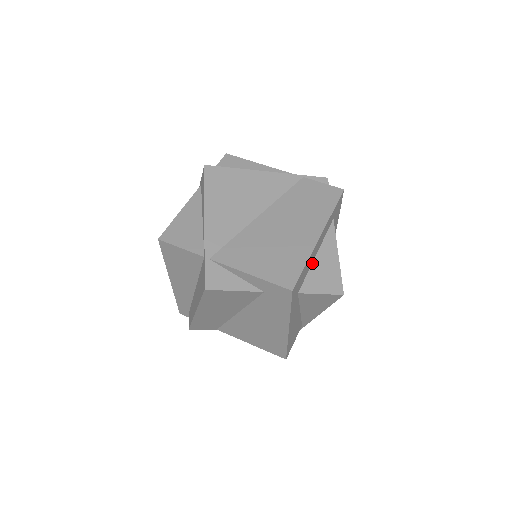
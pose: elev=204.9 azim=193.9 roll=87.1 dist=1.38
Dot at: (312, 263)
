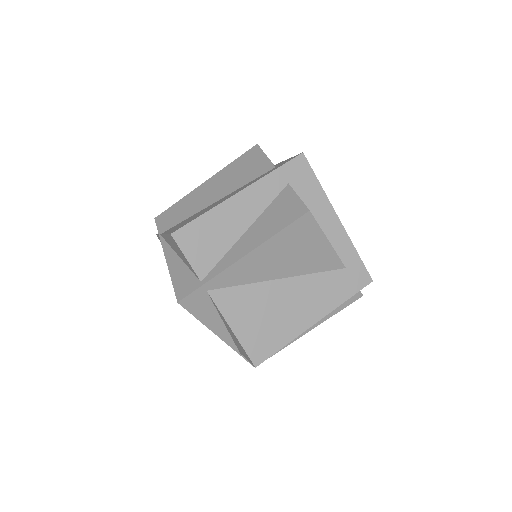
Dot at: occluded
